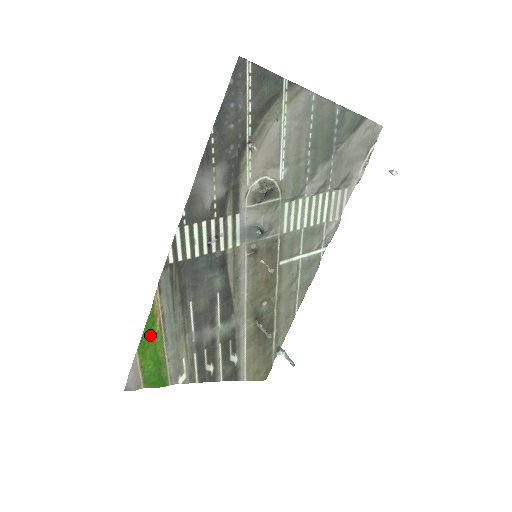
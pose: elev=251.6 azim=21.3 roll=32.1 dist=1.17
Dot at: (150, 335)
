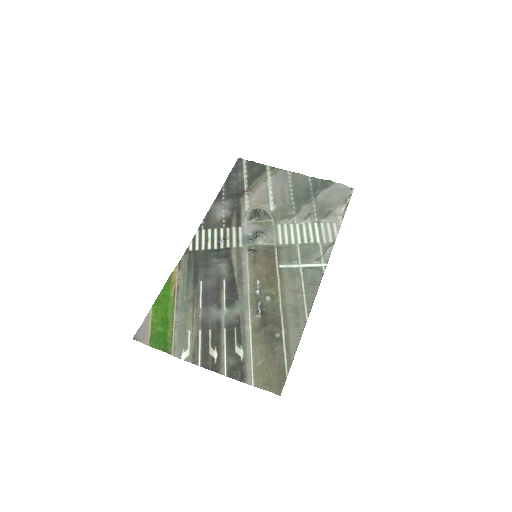
Dot at: (165, 297)
